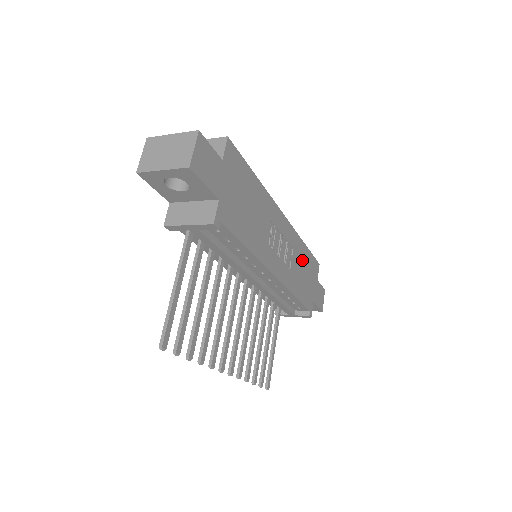
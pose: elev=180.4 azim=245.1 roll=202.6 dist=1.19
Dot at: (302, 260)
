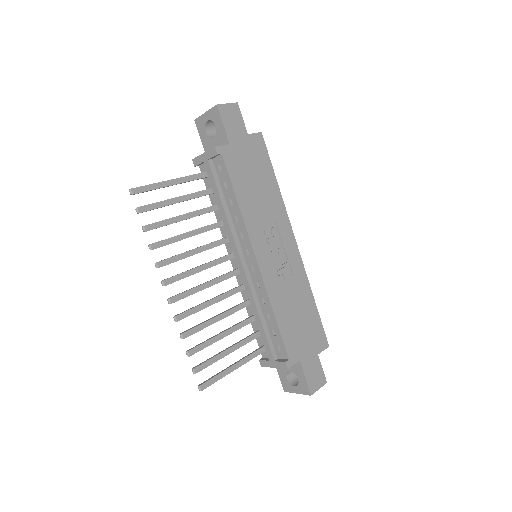
Dot at: (302, 303)
